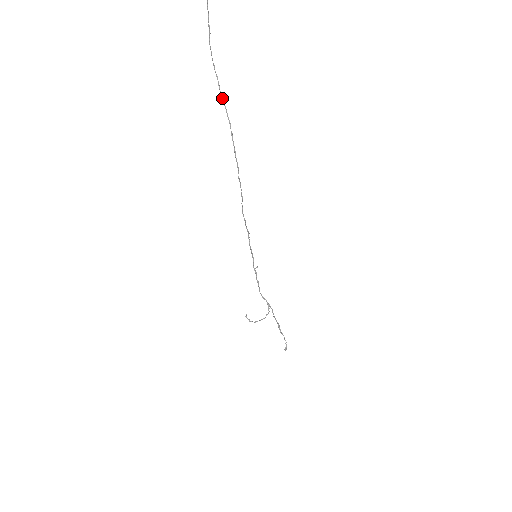
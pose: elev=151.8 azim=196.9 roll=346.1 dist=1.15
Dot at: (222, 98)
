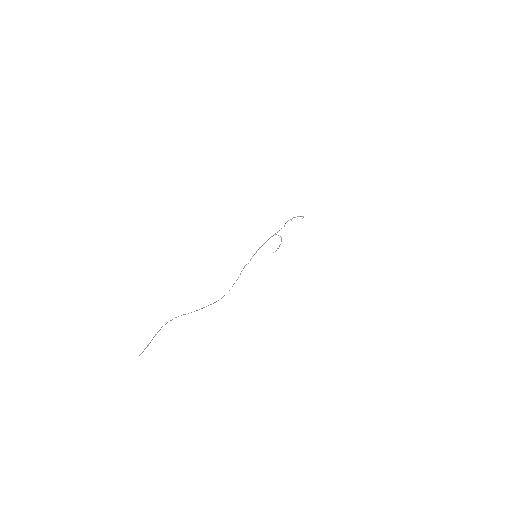
Dot at: occluded
